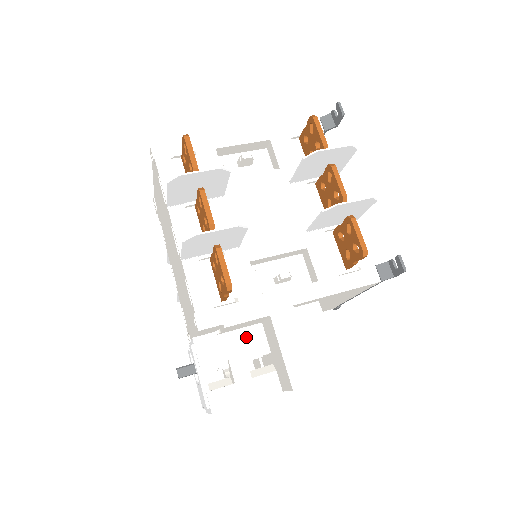
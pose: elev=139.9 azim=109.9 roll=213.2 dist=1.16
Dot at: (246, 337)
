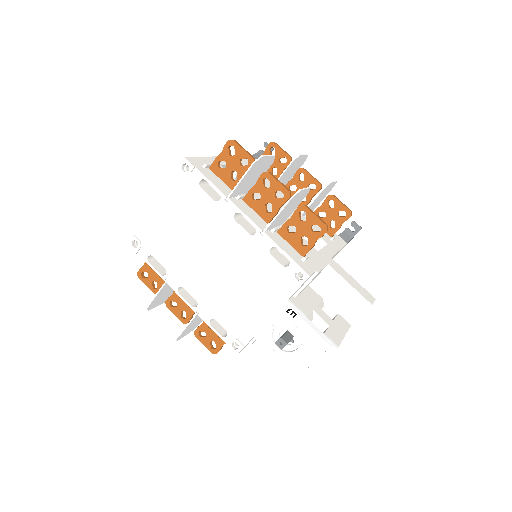
Dot at: (310, 295)
